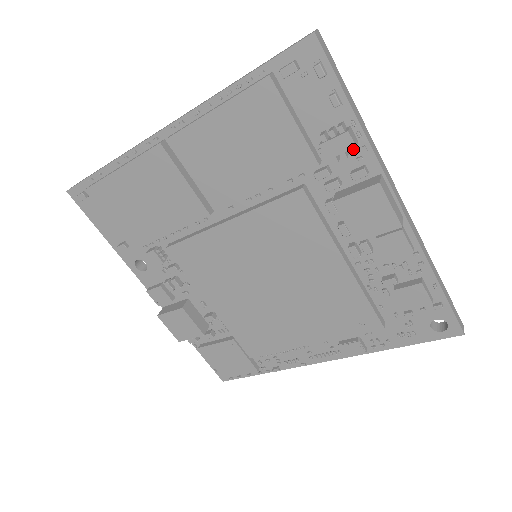
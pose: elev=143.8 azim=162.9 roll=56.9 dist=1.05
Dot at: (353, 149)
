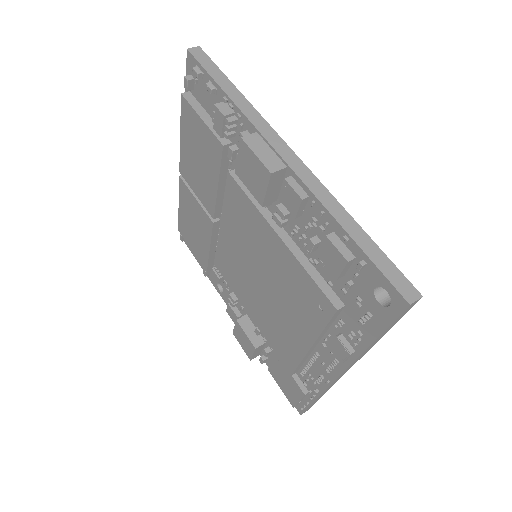
Dot at: (226, 119)
